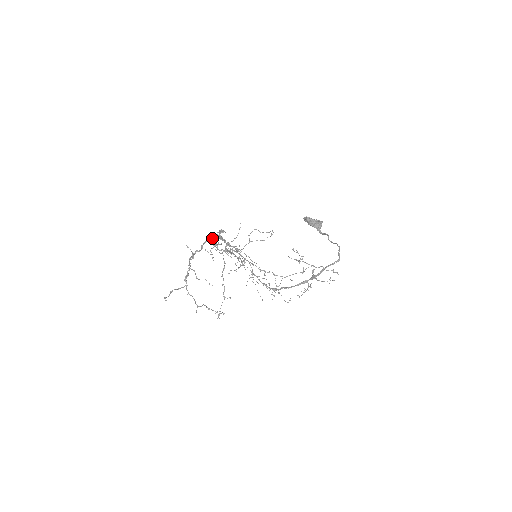
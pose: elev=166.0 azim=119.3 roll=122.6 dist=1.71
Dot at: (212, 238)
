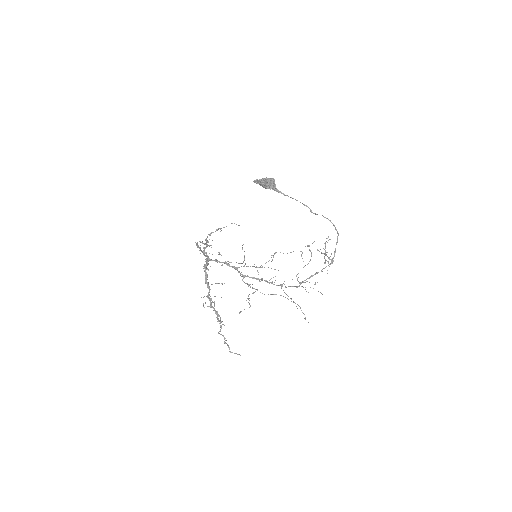
Dot at: occluded
